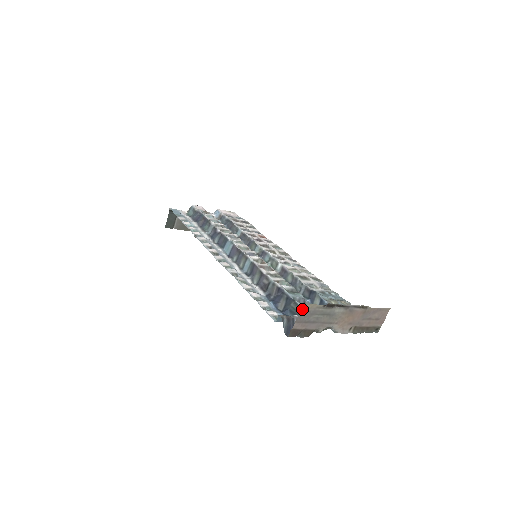
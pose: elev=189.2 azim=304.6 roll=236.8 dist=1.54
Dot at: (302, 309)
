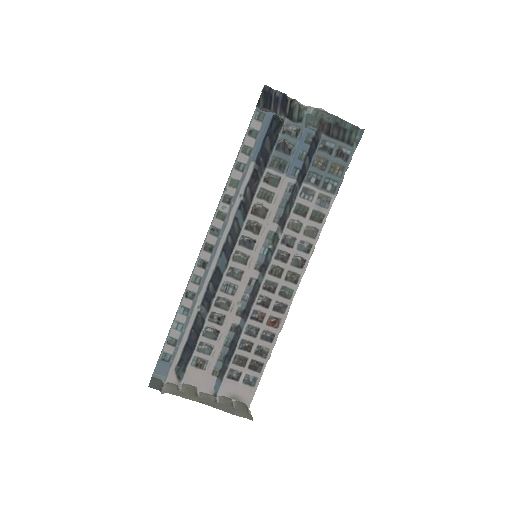
Dot at: occluded
